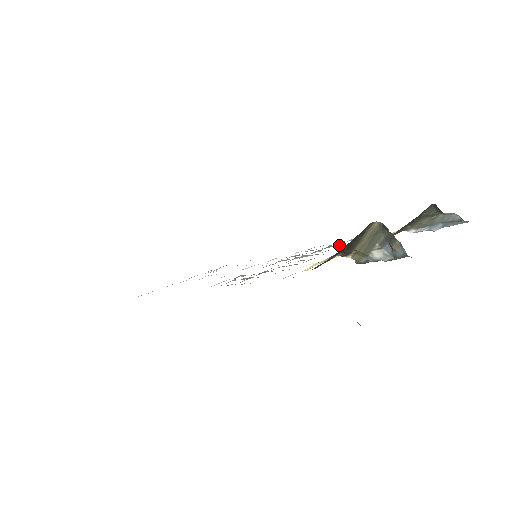
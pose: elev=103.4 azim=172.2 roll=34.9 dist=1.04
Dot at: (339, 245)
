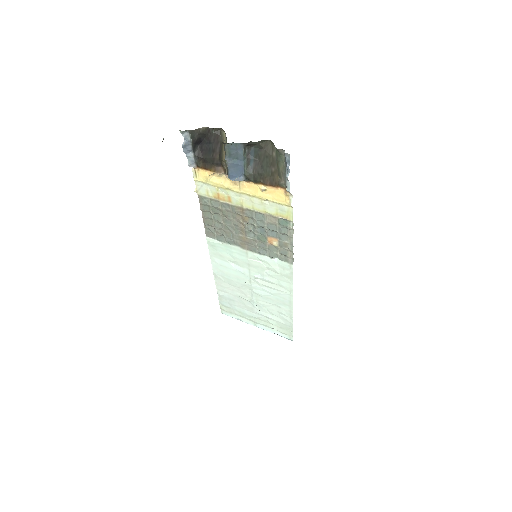
Dot at: (275, 226)
